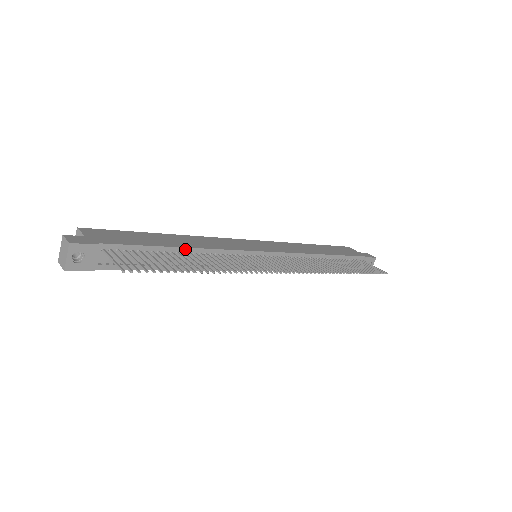
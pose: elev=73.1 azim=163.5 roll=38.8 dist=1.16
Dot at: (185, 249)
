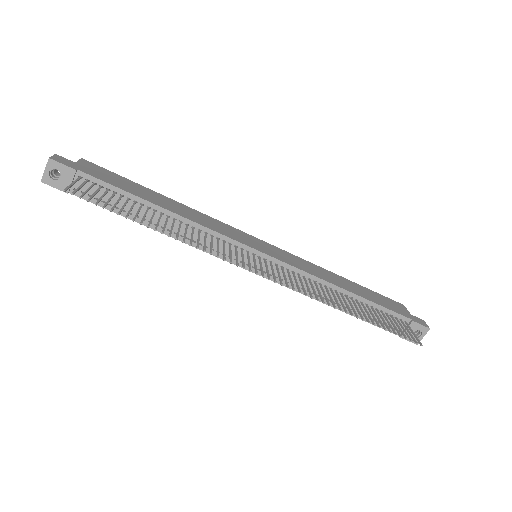
Dot at: (164, 210)
